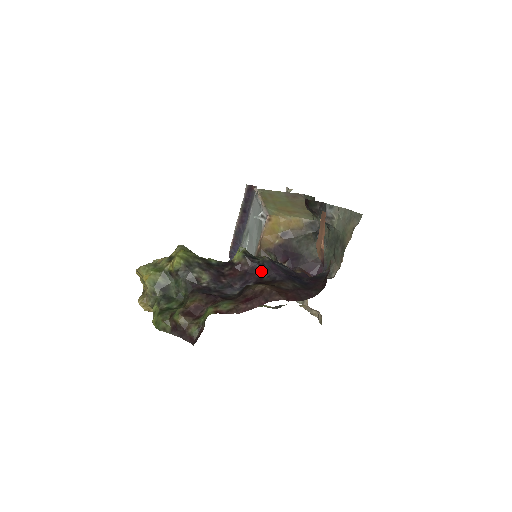
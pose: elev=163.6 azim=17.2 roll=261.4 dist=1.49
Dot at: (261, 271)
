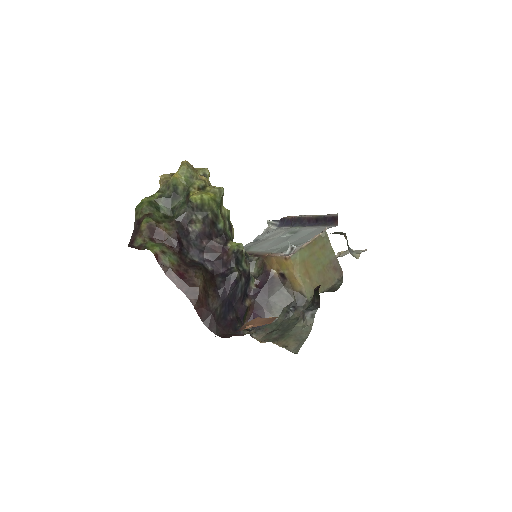
Dot at: (225, 273)
